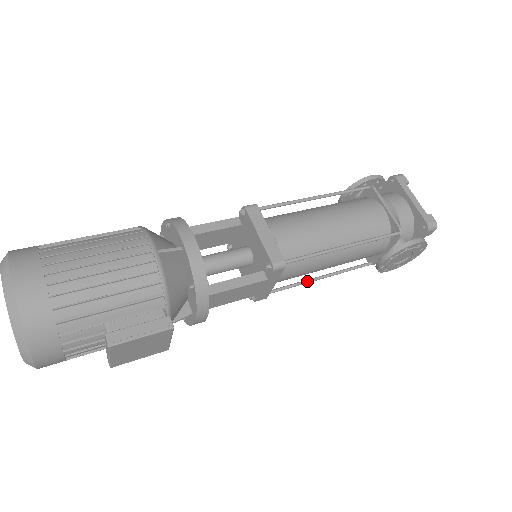
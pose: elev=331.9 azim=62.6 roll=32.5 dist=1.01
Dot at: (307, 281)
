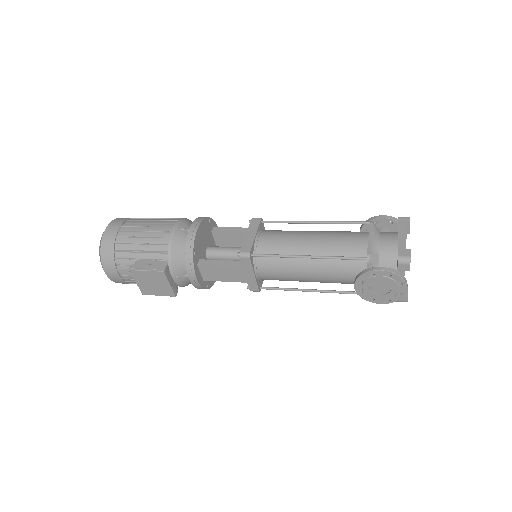
Dot at: (297, 289)
